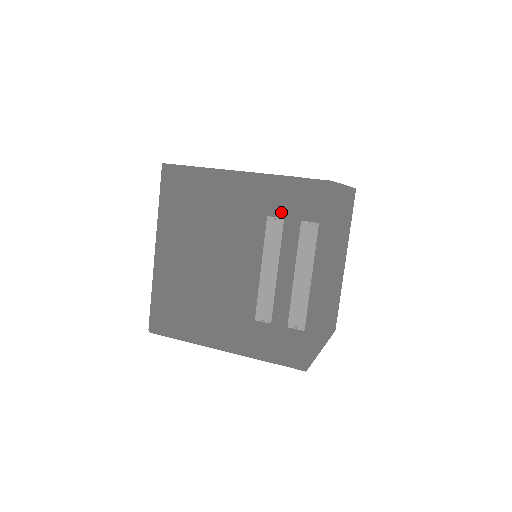
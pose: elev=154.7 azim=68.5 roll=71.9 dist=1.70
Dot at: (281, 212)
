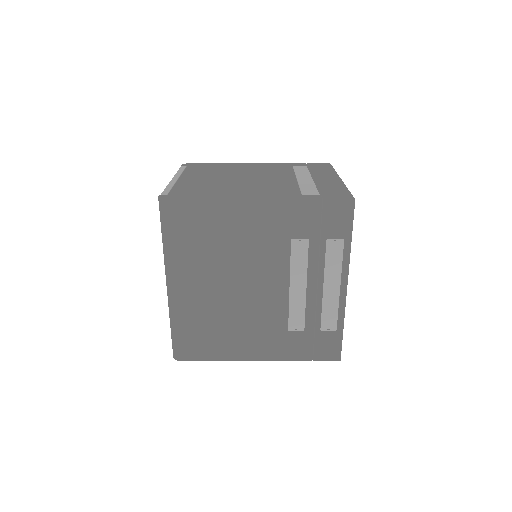
Dot at: (305, 234)
